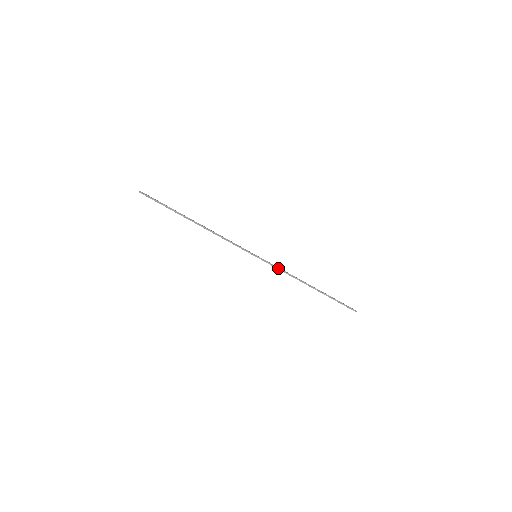
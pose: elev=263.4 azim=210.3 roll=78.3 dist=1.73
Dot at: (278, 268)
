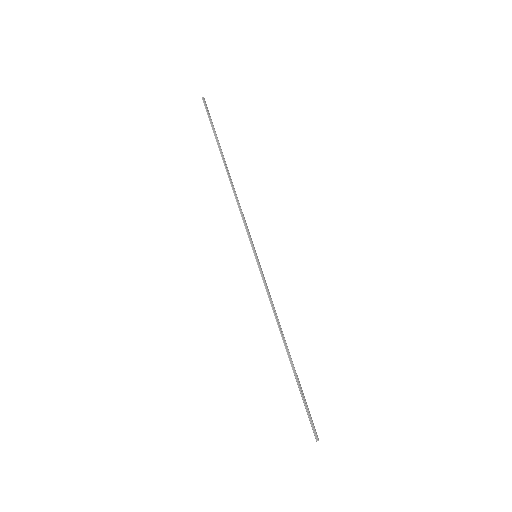
Dot at: (268, 291)
